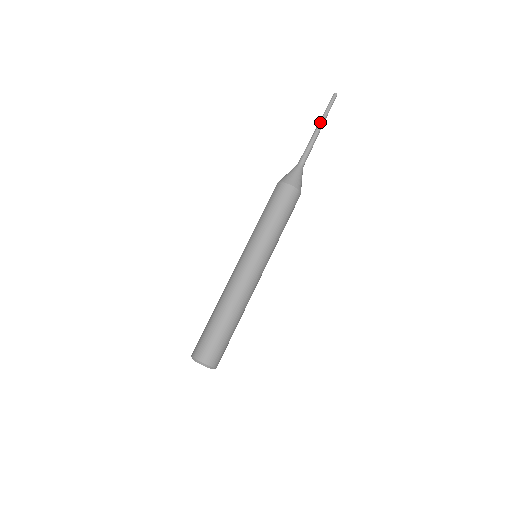
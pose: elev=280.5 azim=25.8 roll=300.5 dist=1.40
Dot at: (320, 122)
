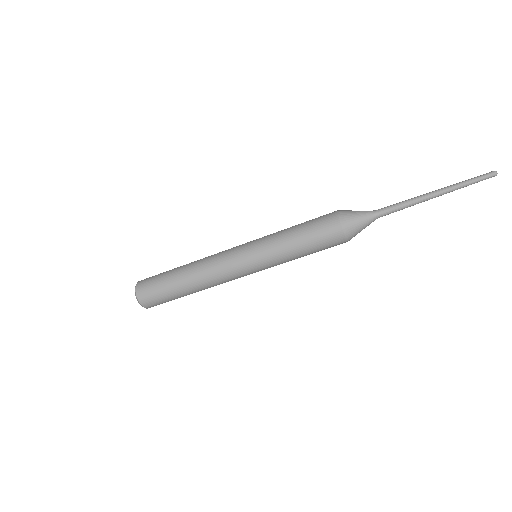
Dot at: (443, 190)
